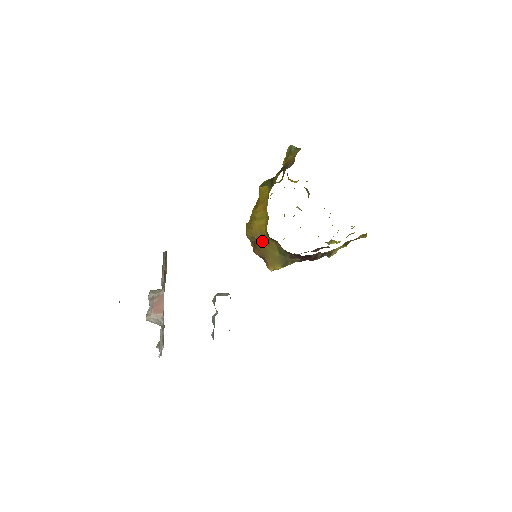
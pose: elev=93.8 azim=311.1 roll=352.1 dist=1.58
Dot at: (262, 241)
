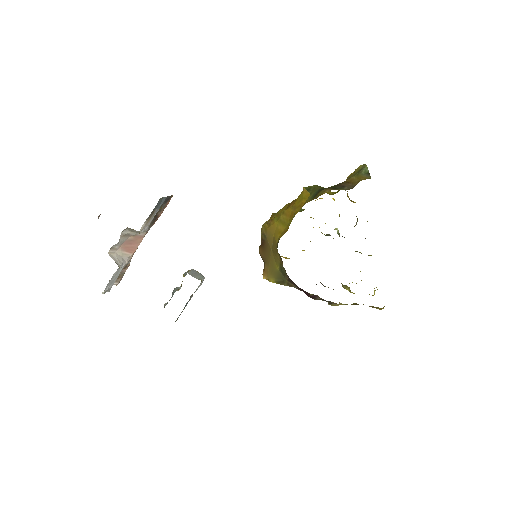
Dot at: (270, 246)
